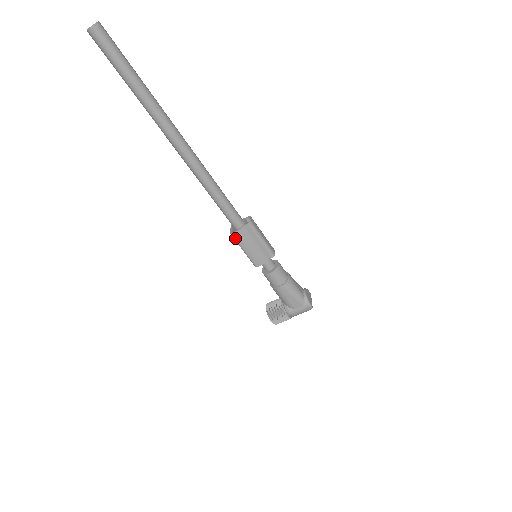
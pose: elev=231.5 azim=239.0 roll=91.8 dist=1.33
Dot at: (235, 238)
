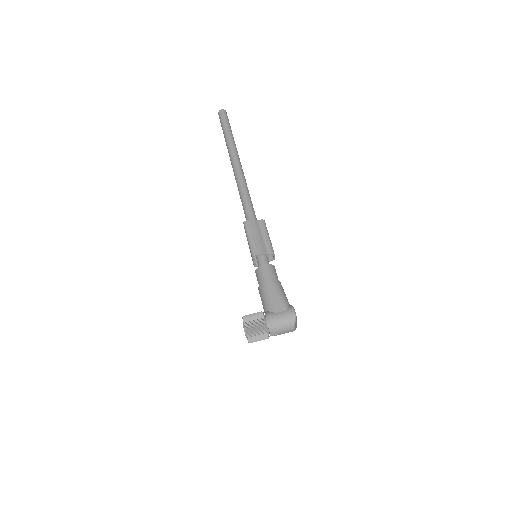
Dot at: (246, 225)
